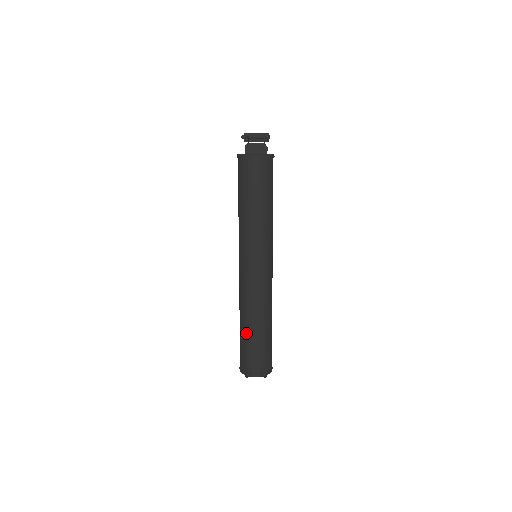
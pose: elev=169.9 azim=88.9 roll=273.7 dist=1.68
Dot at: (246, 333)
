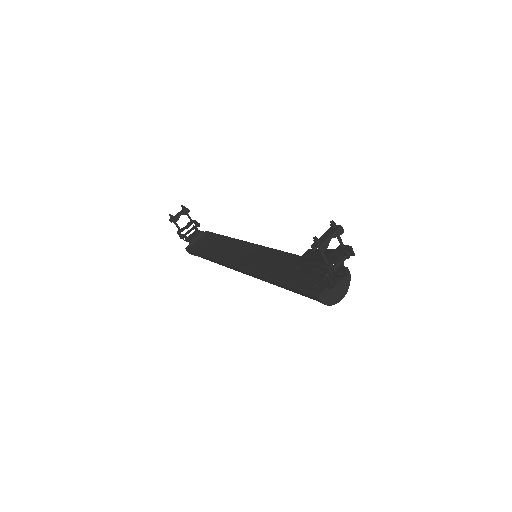
Dot at: occluded
